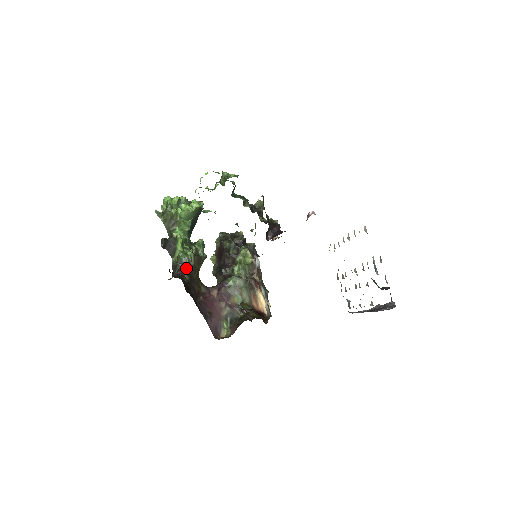
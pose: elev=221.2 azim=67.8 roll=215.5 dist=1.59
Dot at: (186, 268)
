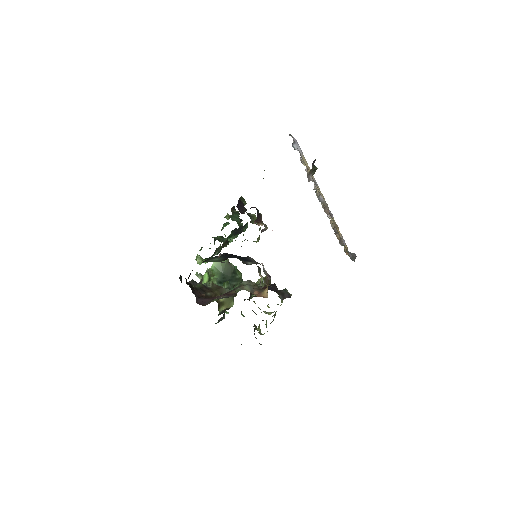
Dot at: (199, 284)
